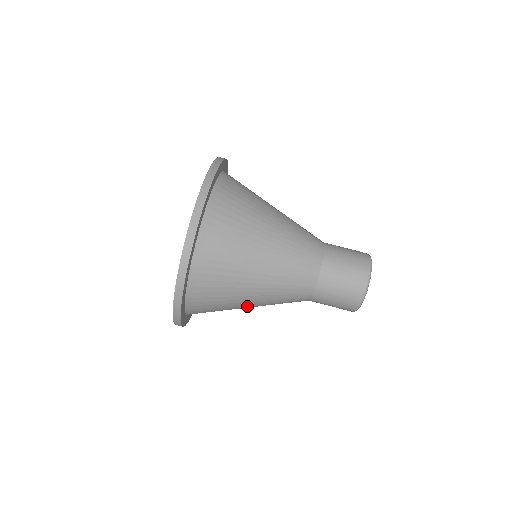
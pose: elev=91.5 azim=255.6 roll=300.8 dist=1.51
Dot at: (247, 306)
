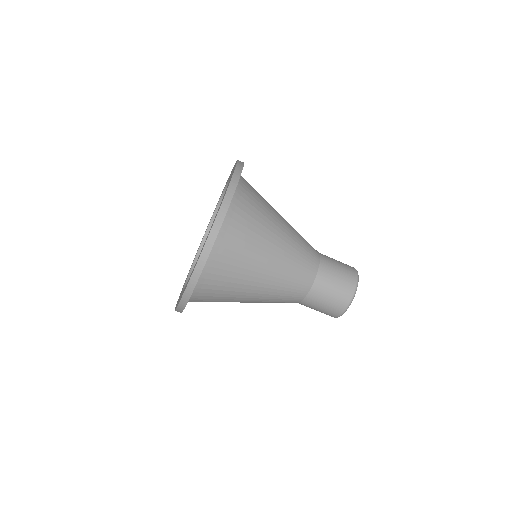
Dot at: occluded
